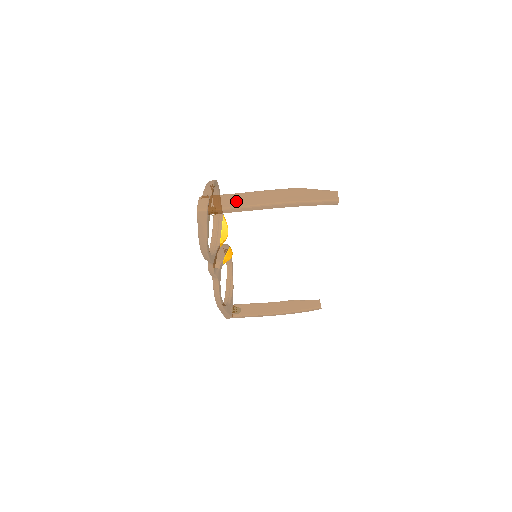
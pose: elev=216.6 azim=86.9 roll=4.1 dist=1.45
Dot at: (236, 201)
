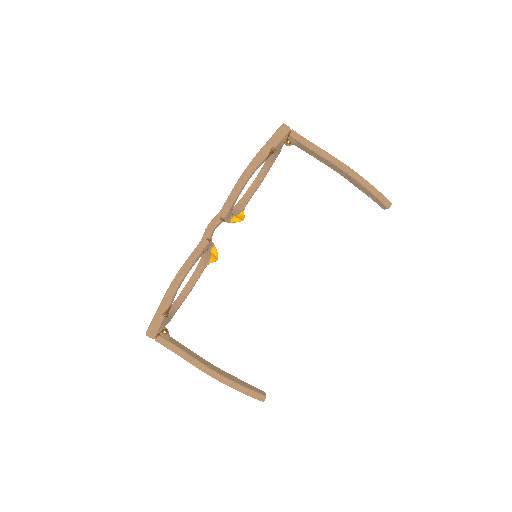
Dot at: occluded
